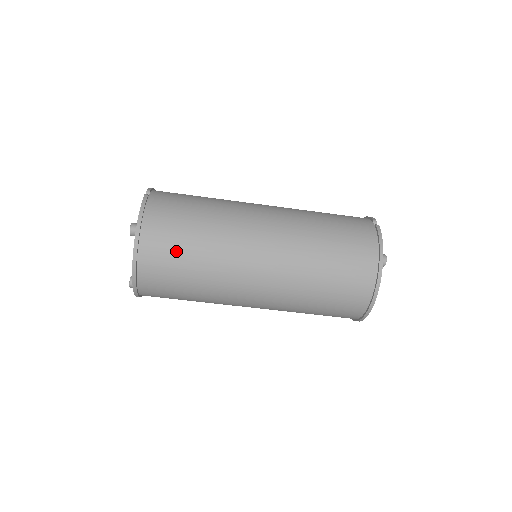
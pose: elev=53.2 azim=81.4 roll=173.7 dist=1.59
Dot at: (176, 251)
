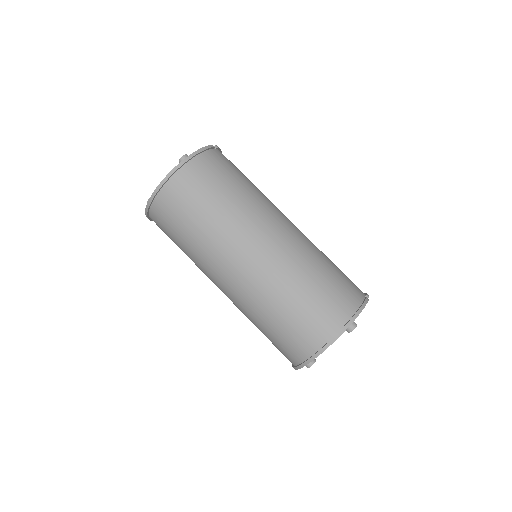
Dot at: (201, 194)
